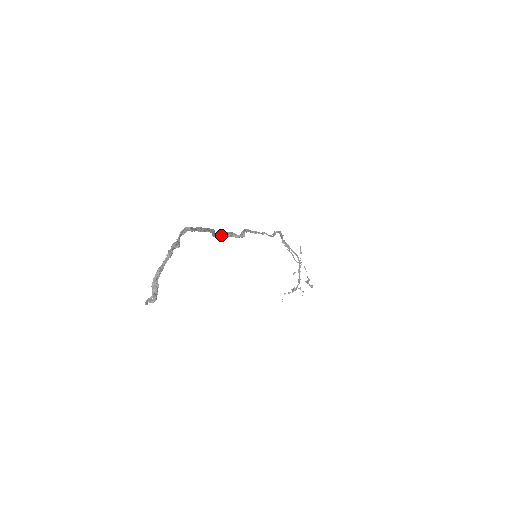
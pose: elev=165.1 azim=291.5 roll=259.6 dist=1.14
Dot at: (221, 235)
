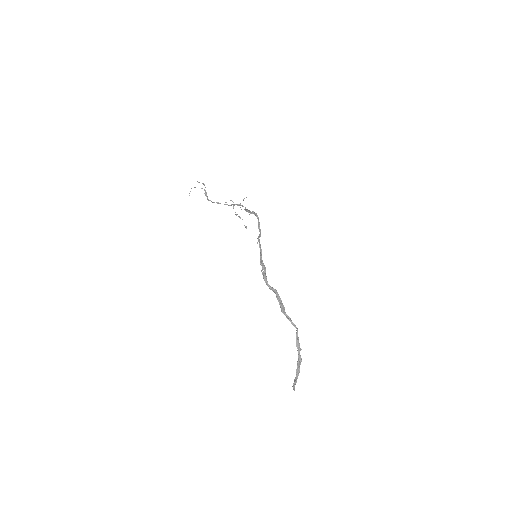
Dot at: (264, 275)
